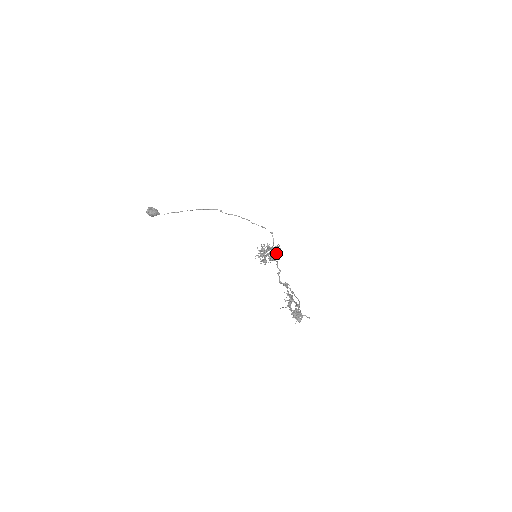
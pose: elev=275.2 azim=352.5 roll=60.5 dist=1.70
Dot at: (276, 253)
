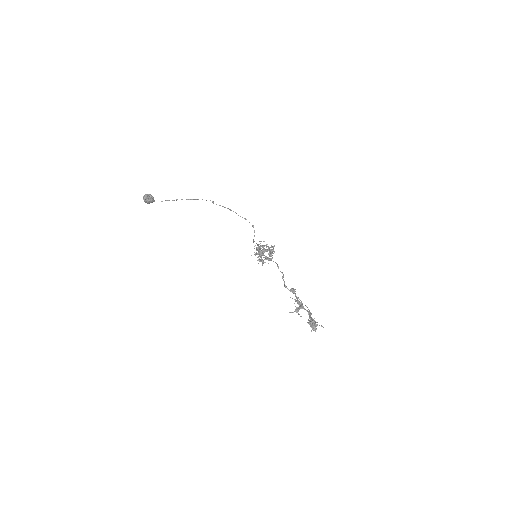
Dot at: occluded
